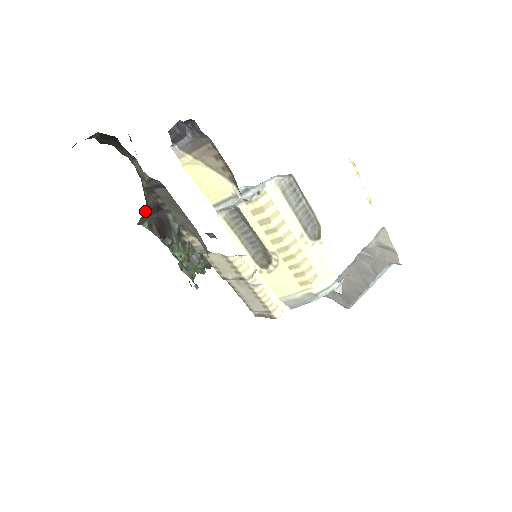
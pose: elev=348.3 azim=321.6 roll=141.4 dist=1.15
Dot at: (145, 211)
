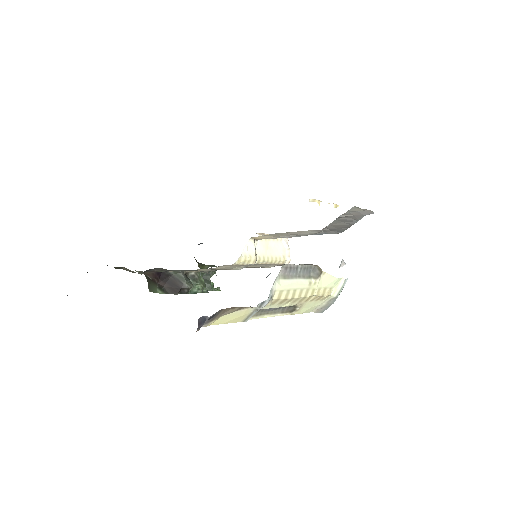
Dot at: (148, 280)
